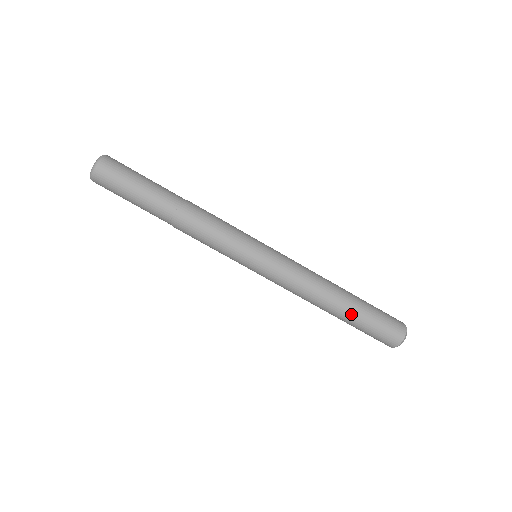
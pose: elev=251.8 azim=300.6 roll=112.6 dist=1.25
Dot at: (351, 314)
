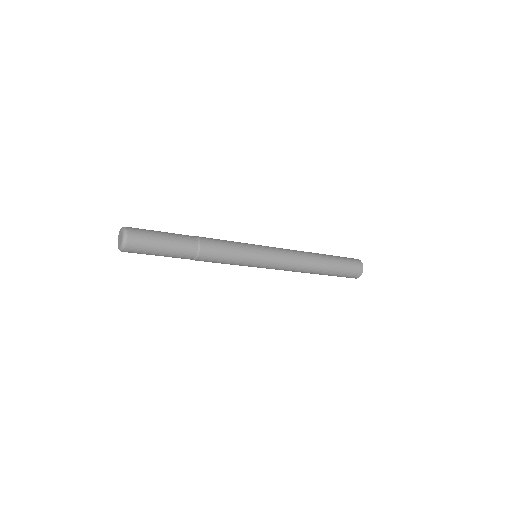
Dot at: occluded
